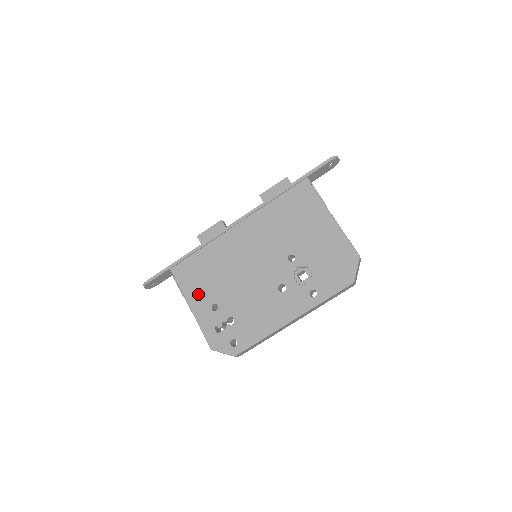
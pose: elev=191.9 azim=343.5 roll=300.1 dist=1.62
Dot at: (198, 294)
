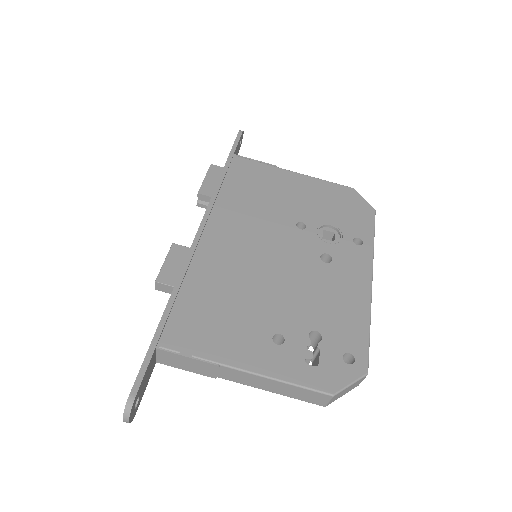
Dot at: (238, 343)
